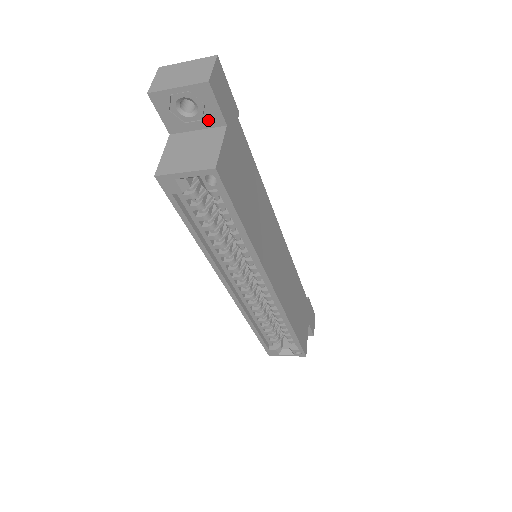
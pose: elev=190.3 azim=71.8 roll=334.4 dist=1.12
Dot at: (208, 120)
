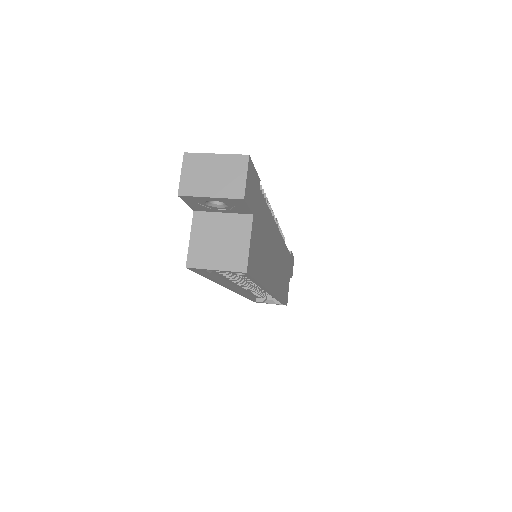
Dot at: (235, 210)
